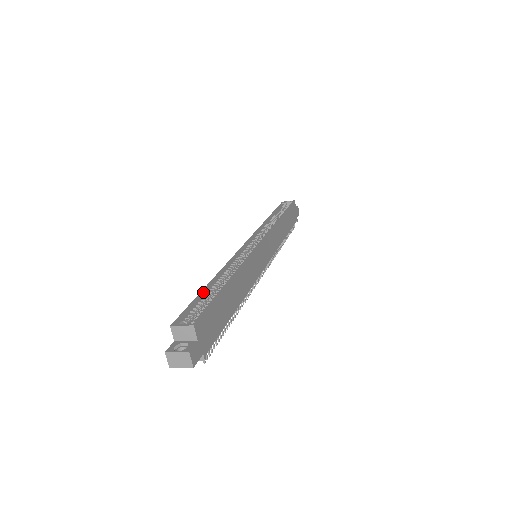
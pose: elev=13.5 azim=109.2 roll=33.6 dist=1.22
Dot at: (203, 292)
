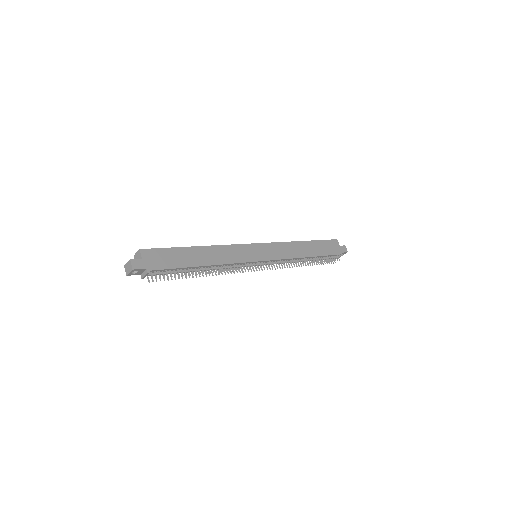
Dot at: occluded
